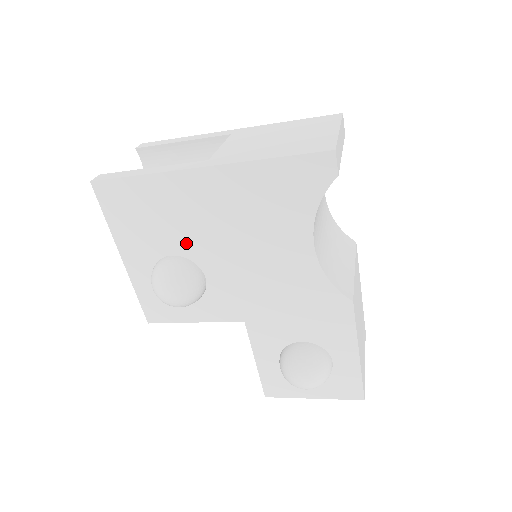
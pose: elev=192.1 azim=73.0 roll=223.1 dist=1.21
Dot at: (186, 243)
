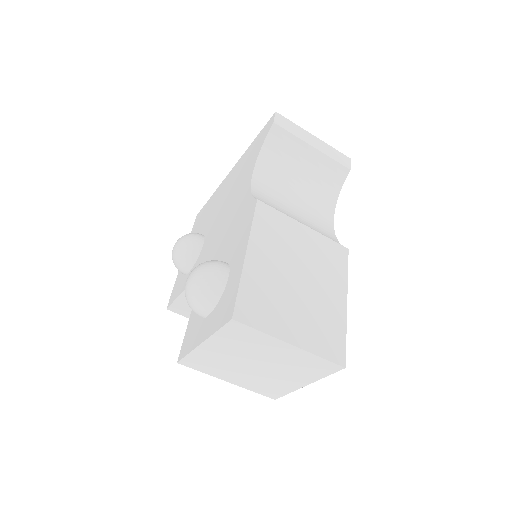
Dot at: (208, 224)
